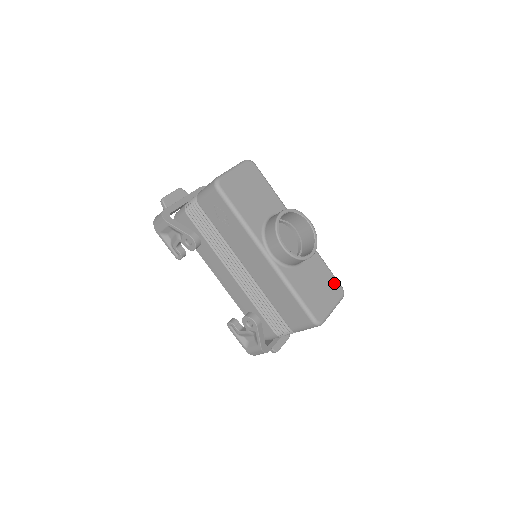
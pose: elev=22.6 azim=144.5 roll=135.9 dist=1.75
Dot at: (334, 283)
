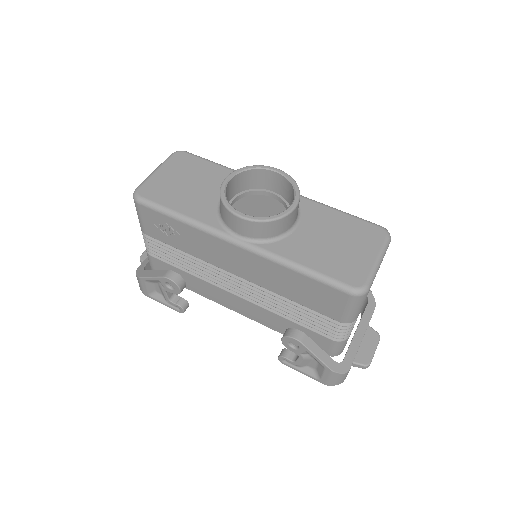
Dot at: (364, 227)
